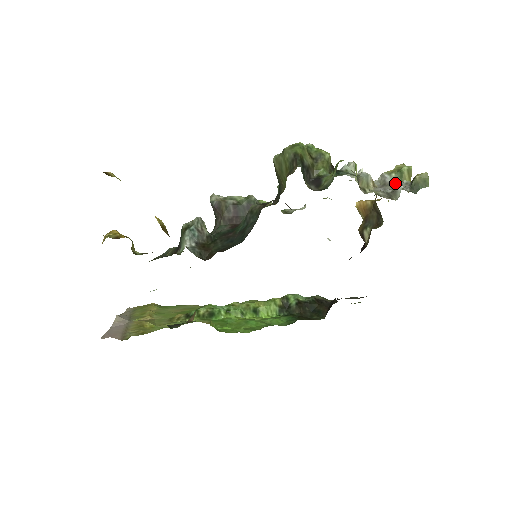
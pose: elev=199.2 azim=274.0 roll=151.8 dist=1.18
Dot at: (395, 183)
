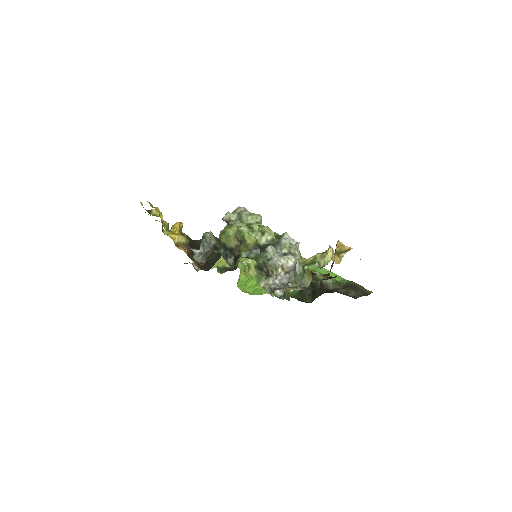
Dot at: (300, 273)
